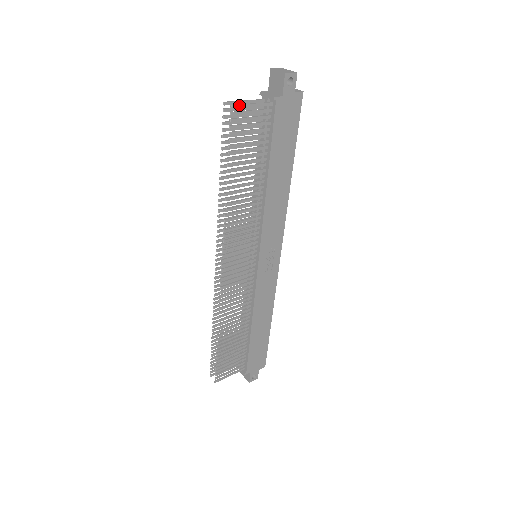
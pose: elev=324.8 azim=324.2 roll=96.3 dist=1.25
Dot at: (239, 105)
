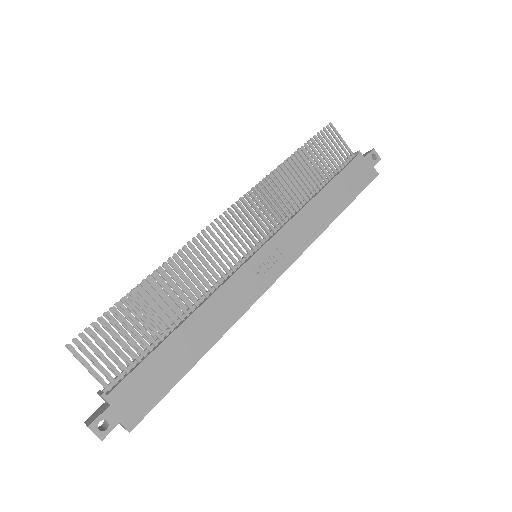
Dot at: (335, 129)
